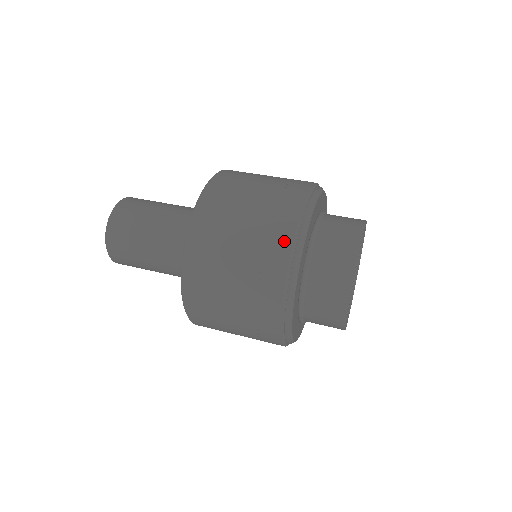
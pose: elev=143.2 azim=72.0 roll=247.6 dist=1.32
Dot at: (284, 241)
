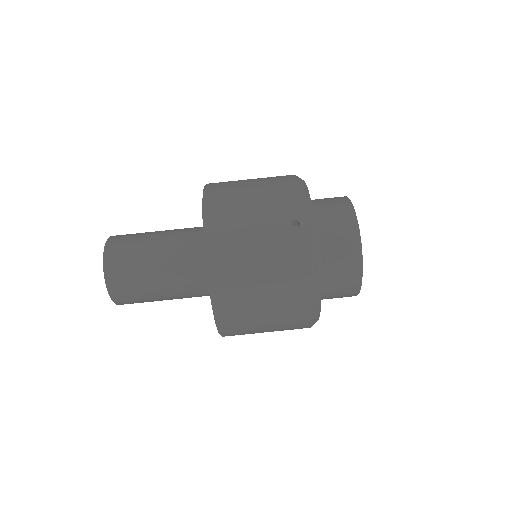
Dot at: (306, 312)
